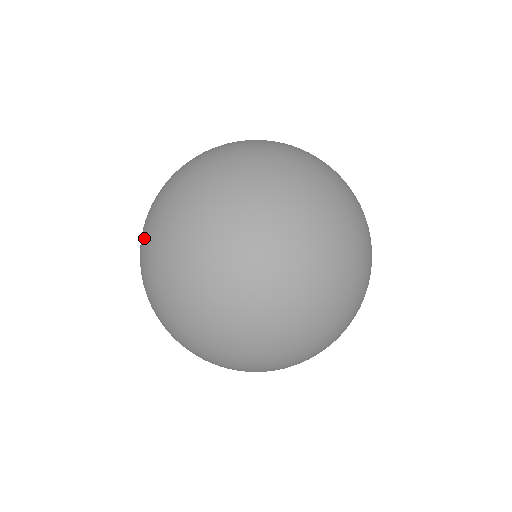
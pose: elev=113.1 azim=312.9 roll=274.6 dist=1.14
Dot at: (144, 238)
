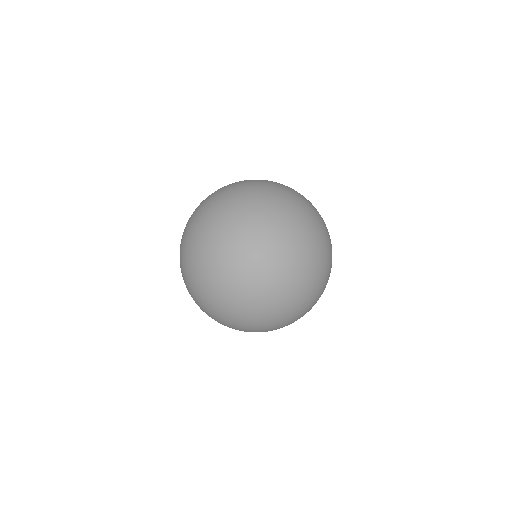
Dot at: (180, 245)
